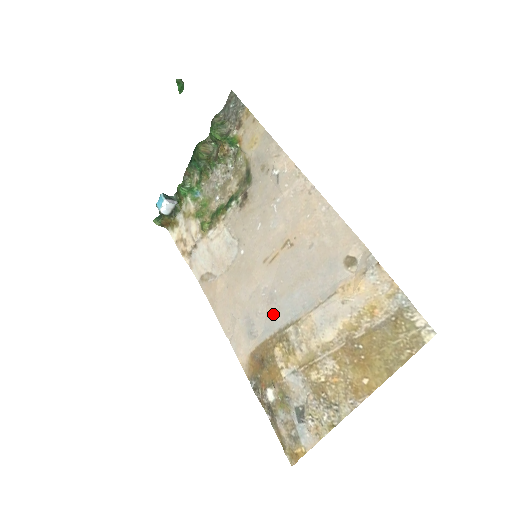
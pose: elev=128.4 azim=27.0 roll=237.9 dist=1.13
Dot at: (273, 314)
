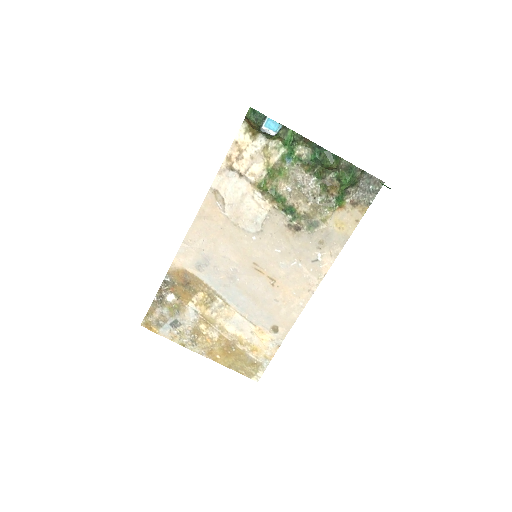
Dot at: (222, 282)
